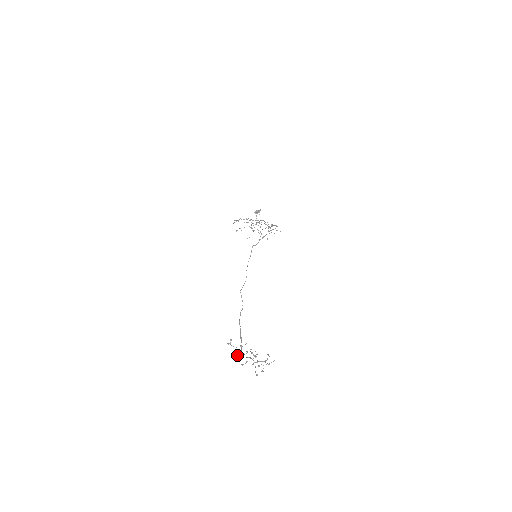
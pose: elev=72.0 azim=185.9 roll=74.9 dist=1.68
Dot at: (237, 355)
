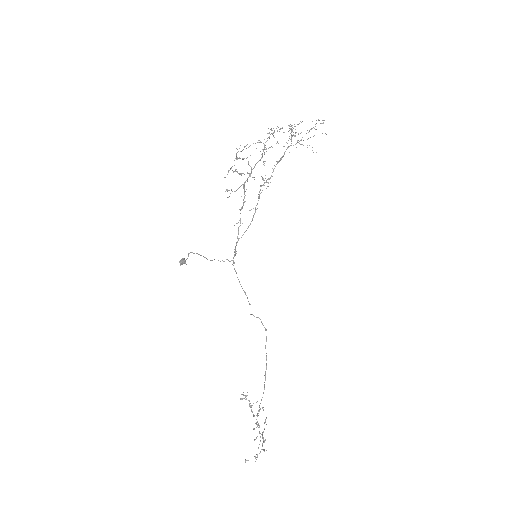
Dot at: (252, 412)
